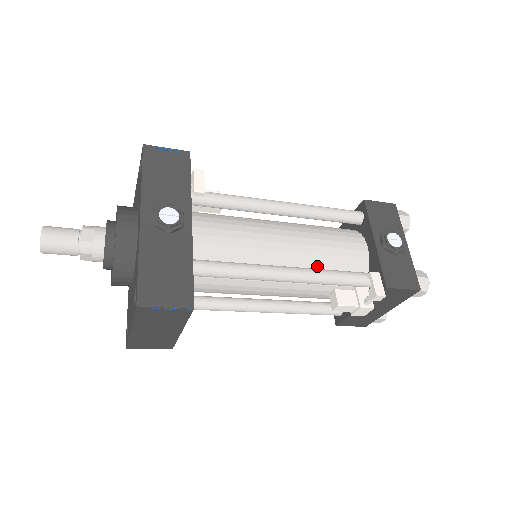
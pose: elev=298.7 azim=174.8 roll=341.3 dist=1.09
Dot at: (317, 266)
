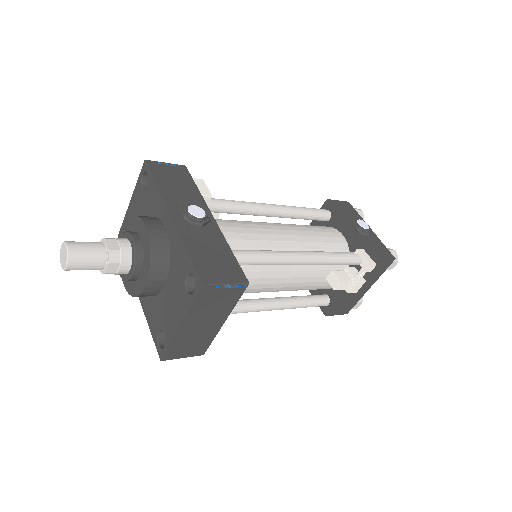
Dot at: occluded
